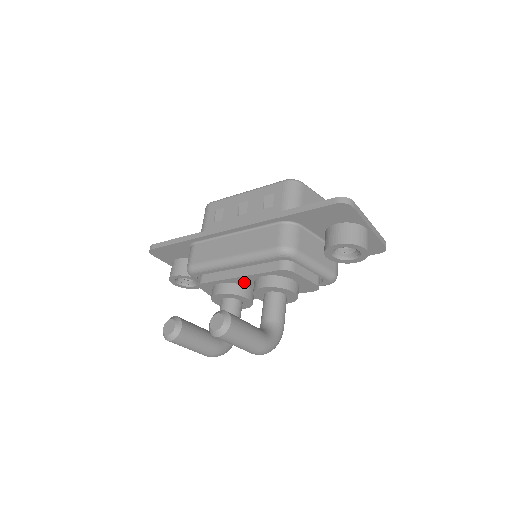
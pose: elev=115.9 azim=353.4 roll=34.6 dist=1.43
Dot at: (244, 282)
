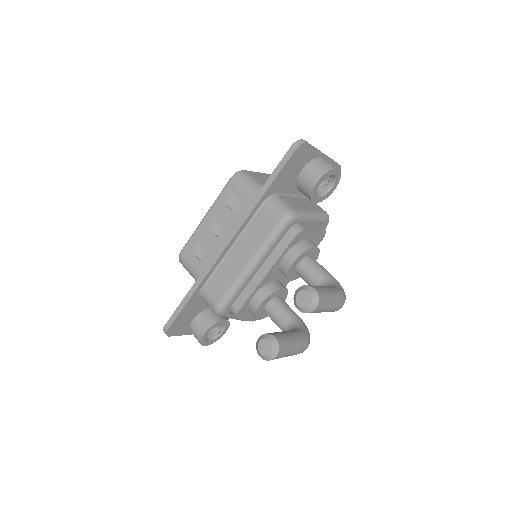
Dot at: (271, 277)
